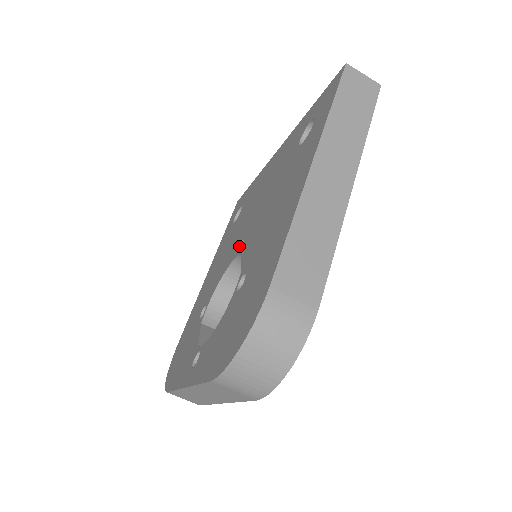
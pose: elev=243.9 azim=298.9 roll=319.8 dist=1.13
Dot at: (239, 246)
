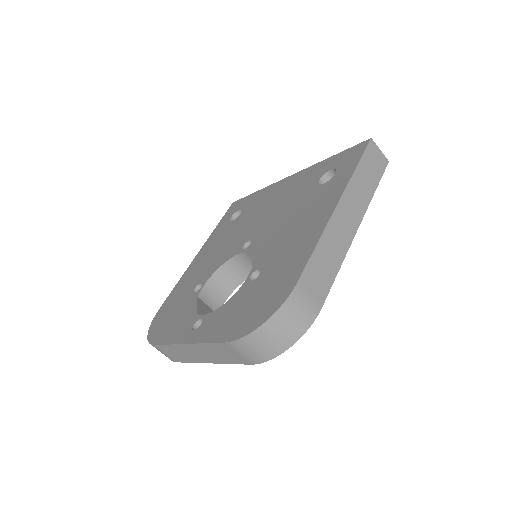
Dot at: (245, 244)
